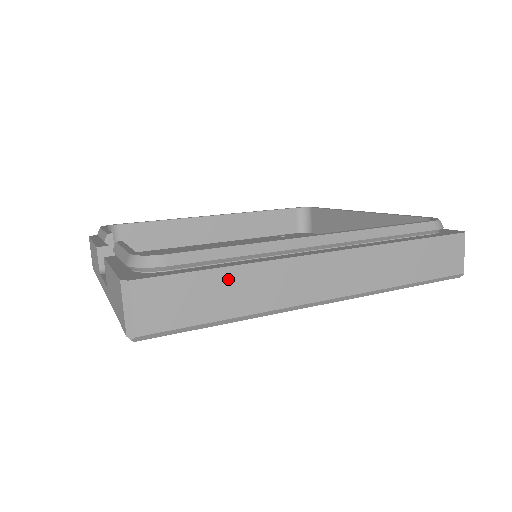
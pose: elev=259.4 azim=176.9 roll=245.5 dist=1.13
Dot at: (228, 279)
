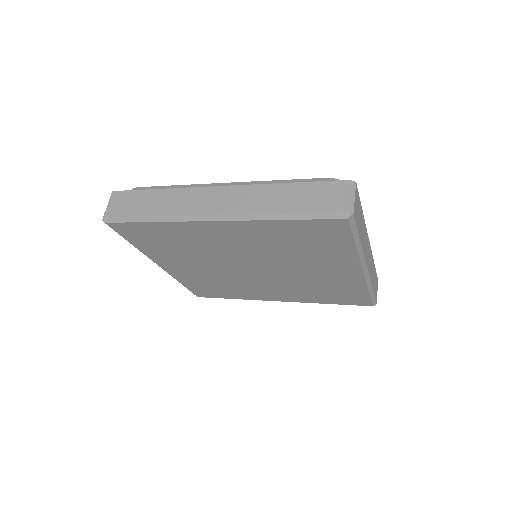
Dot at: (156, 195)
